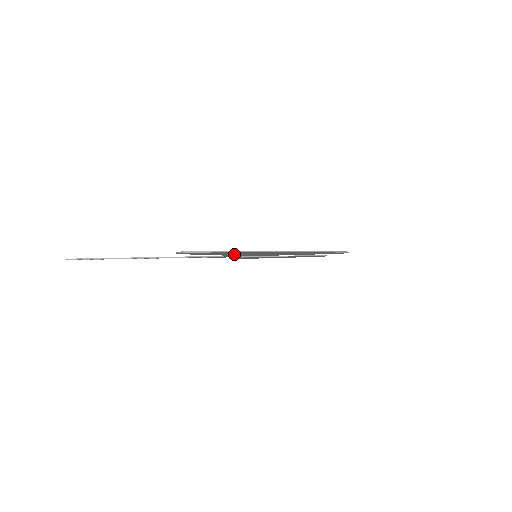
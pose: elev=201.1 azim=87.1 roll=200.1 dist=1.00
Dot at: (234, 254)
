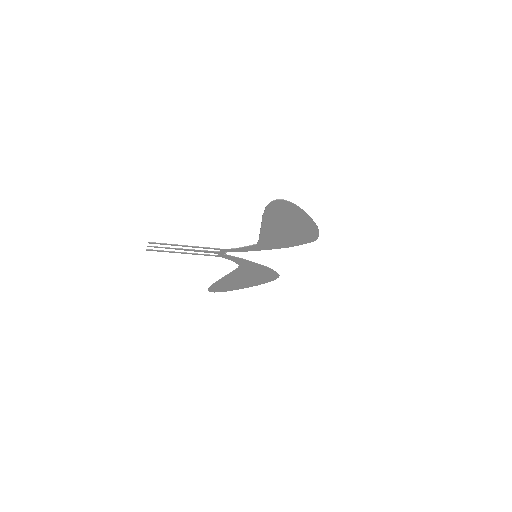
Dot at: (274, 225)
